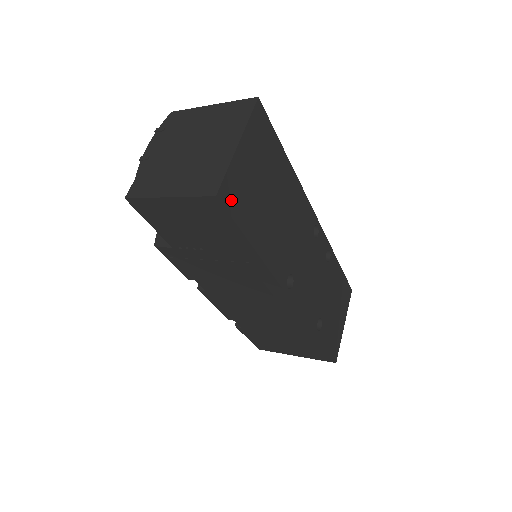
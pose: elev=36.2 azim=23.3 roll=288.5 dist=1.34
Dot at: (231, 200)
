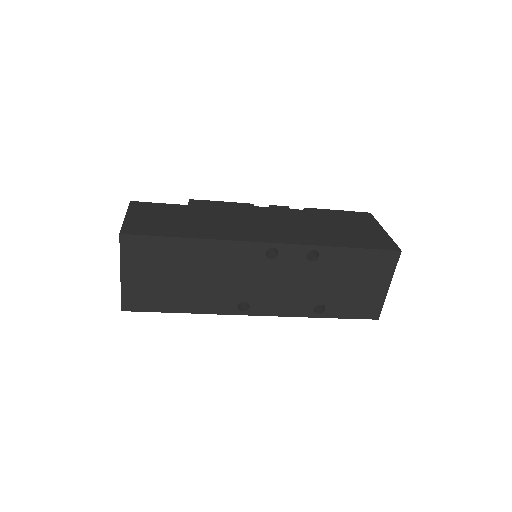
Dot at: (136, 305)
